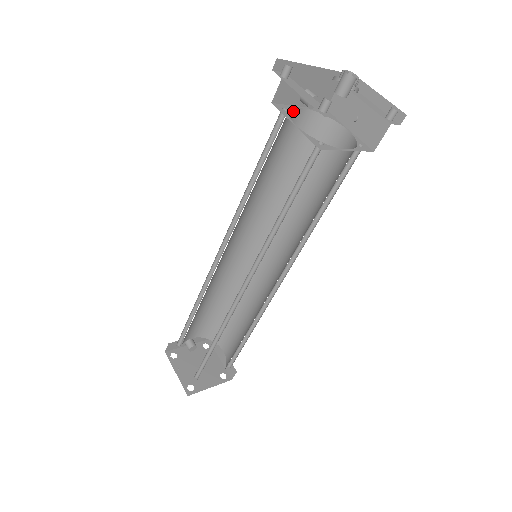
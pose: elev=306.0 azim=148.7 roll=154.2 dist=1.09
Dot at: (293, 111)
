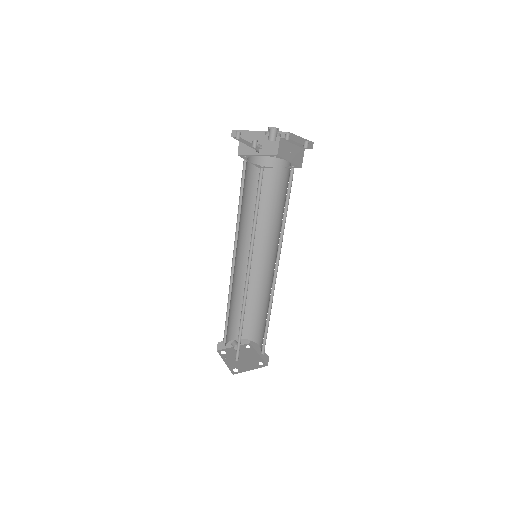
Dot at: (253, 158)
